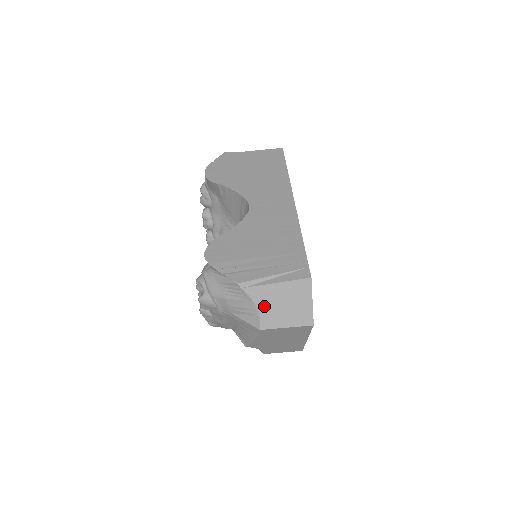
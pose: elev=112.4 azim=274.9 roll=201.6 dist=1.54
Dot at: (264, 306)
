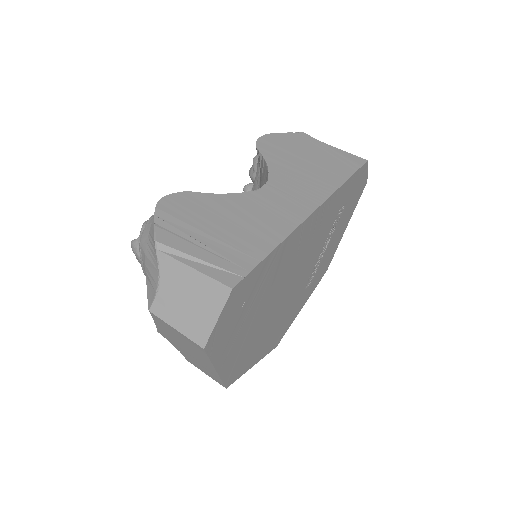
Dot at: (166, 286)
